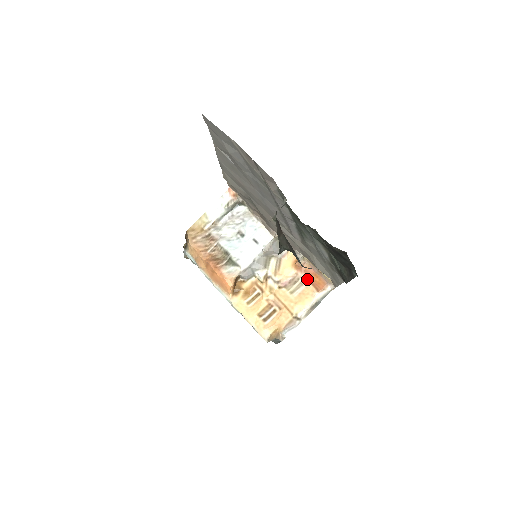
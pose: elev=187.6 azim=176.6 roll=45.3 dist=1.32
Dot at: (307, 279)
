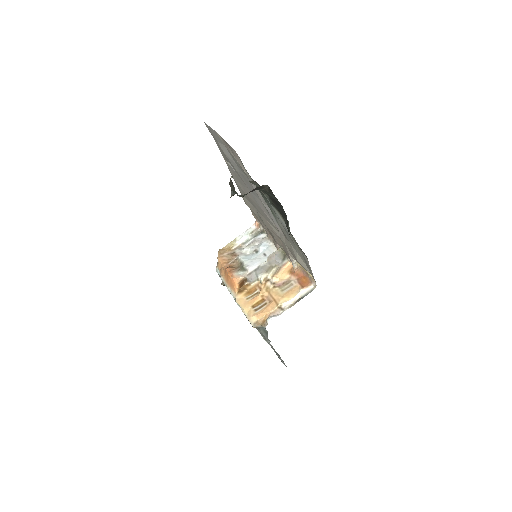
Dot at: (297, 280)
